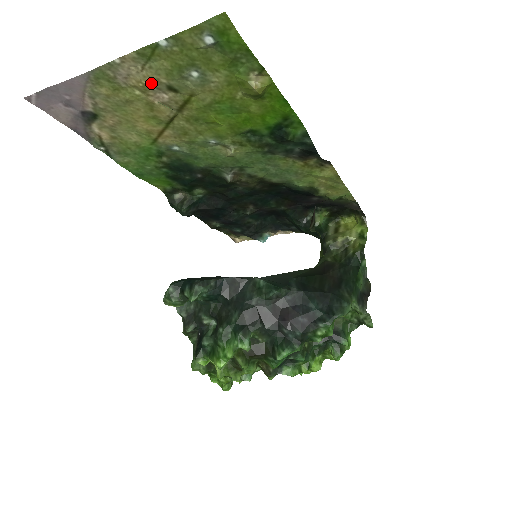
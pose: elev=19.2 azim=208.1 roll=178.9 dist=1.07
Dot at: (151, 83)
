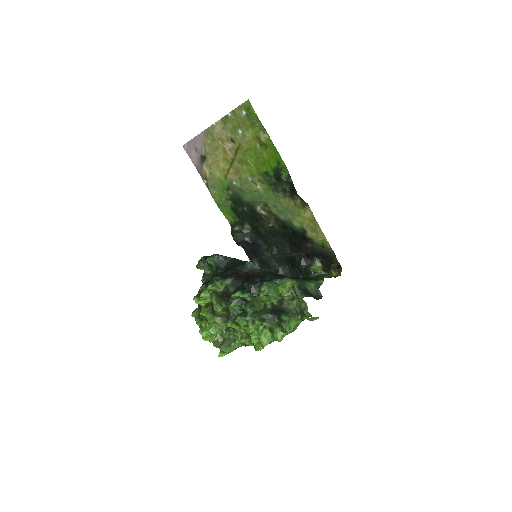
Dot at: (225, 137)
